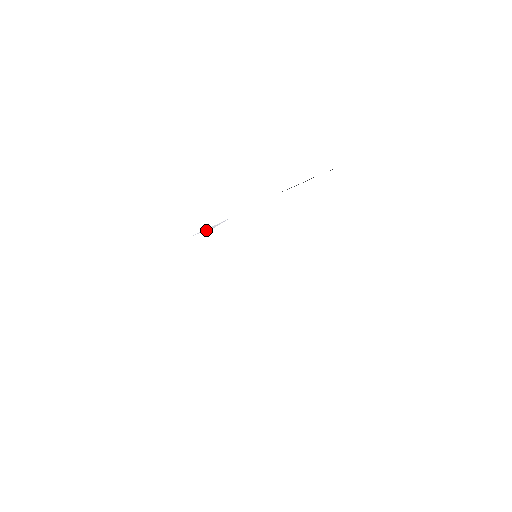
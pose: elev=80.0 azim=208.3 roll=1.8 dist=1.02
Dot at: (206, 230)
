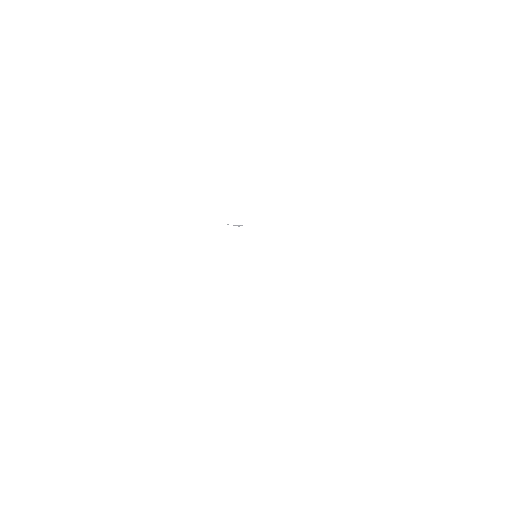
Dot at: (235, 225)
